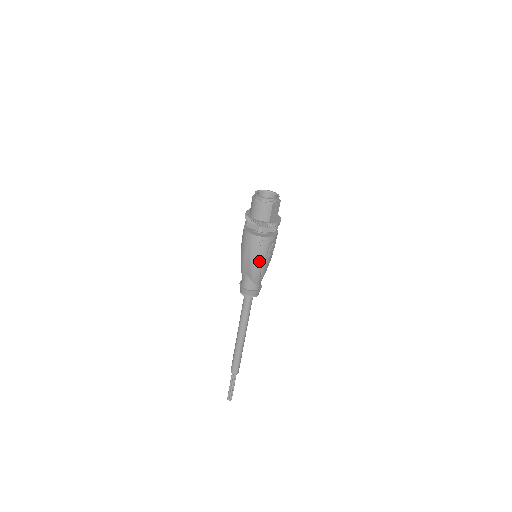
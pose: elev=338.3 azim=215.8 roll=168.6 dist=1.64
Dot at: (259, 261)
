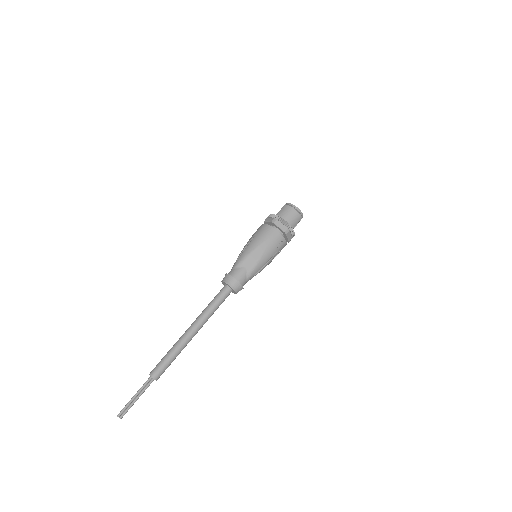
Dot at: (268, 258)
